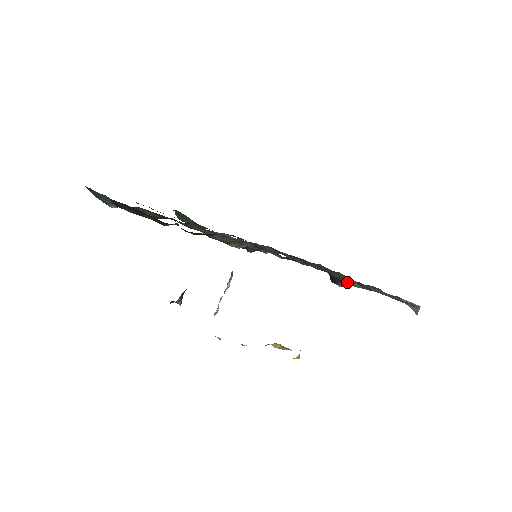
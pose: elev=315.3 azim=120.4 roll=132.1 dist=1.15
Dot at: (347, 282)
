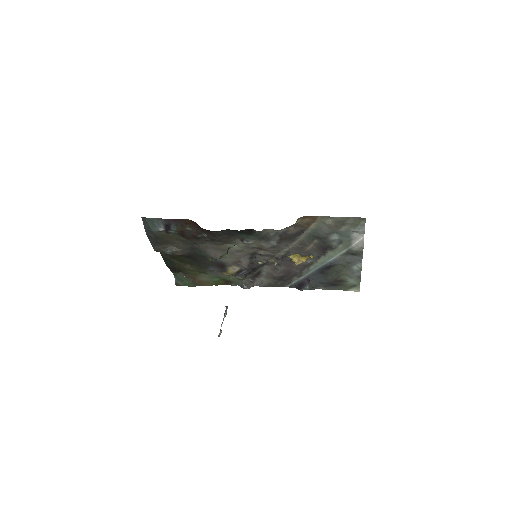
Dot at: (323, 228)
